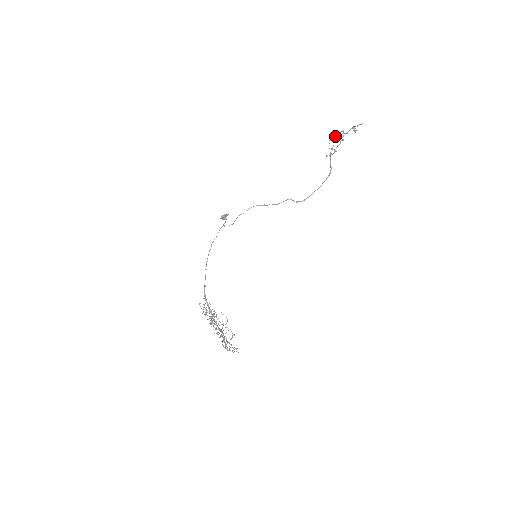
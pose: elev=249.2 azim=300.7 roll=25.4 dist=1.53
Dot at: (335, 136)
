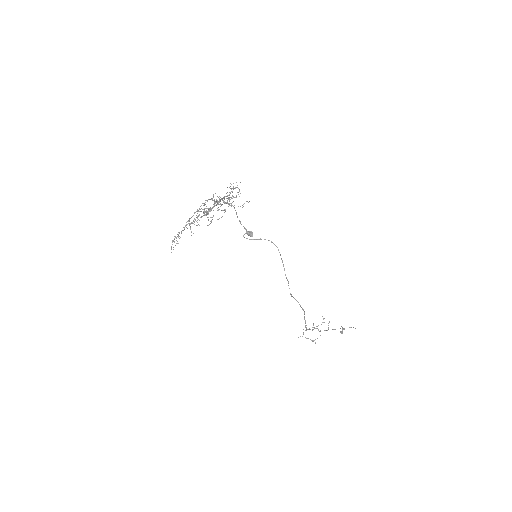
Dot at: (318, 329)
